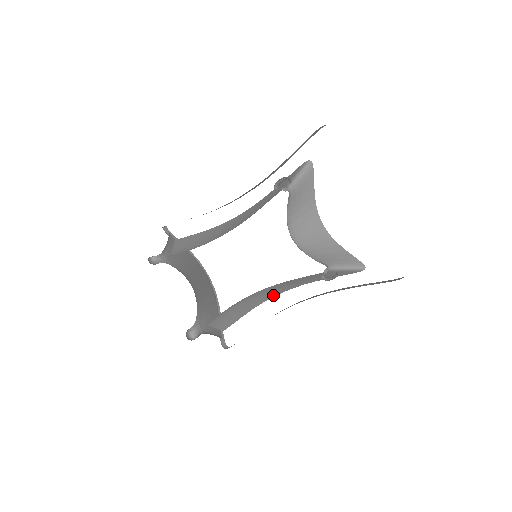
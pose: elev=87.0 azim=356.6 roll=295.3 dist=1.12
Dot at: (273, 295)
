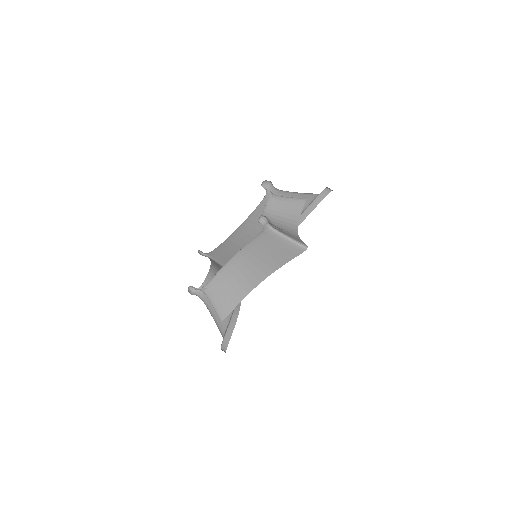
Dot at: (255, 282)
